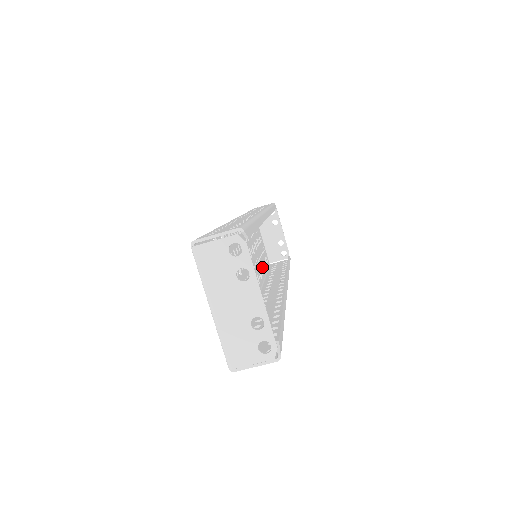
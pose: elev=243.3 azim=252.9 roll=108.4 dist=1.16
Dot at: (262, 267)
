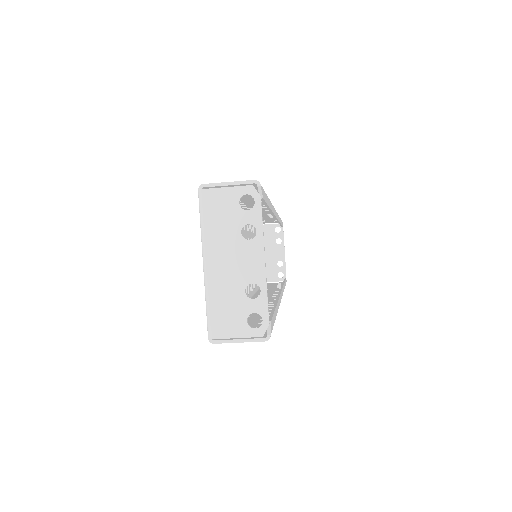
Dot at: occluded
